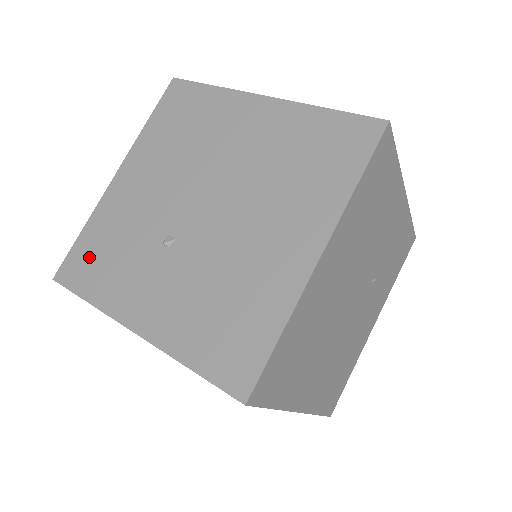
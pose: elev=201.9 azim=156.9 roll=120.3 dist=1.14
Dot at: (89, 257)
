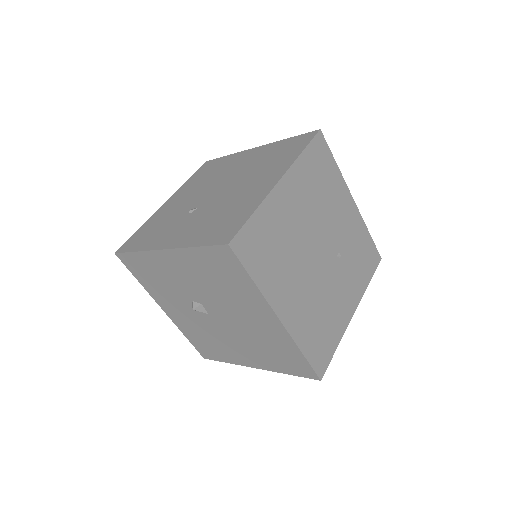
Dot at: (141, 236)
